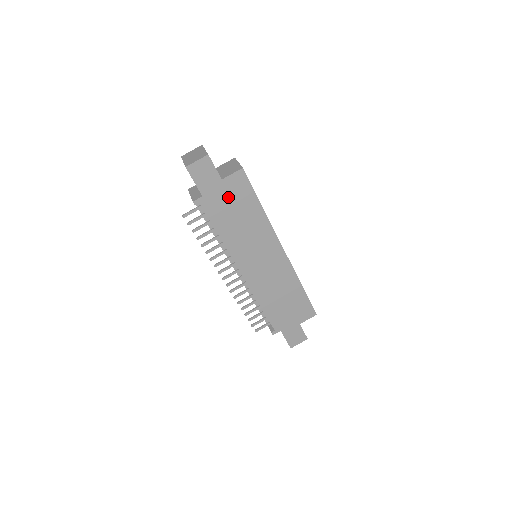
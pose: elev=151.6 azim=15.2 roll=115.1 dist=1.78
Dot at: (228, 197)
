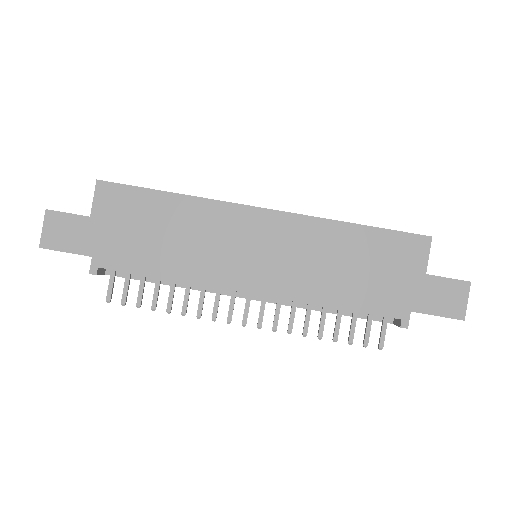
Dot at: (120, 226)
